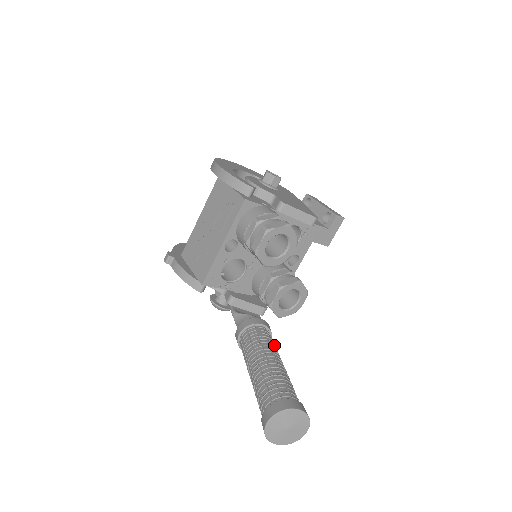
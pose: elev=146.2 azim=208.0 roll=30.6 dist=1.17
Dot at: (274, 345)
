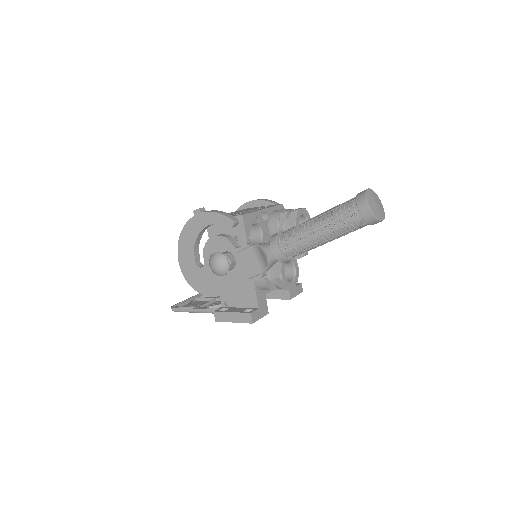
Dot at: occluded
